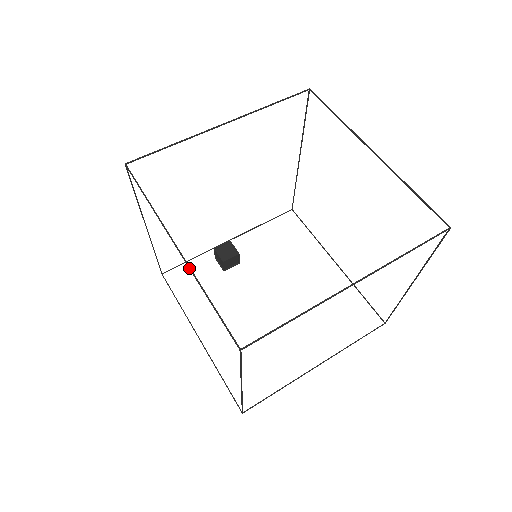
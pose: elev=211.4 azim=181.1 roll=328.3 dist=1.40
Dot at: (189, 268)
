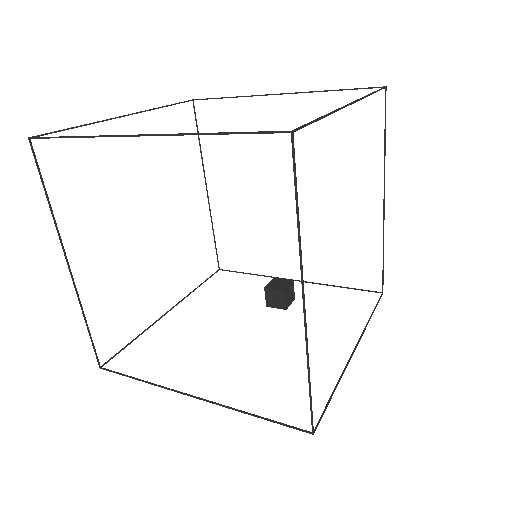
Dot at: (107, 119)
